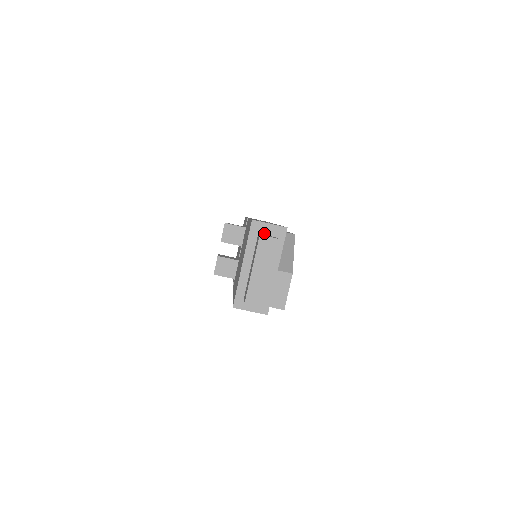
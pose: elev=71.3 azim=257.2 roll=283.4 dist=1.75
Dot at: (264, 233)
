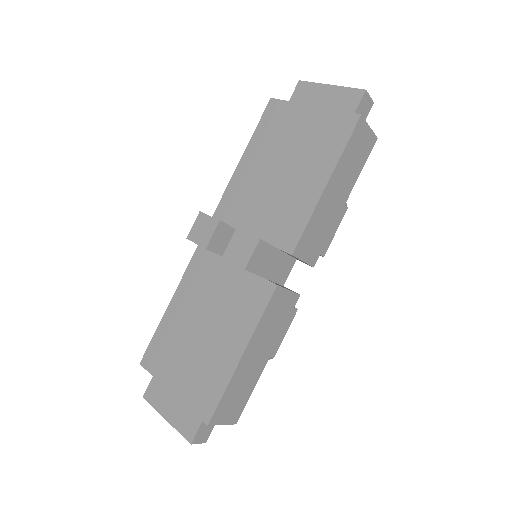
Dot at: occluded
